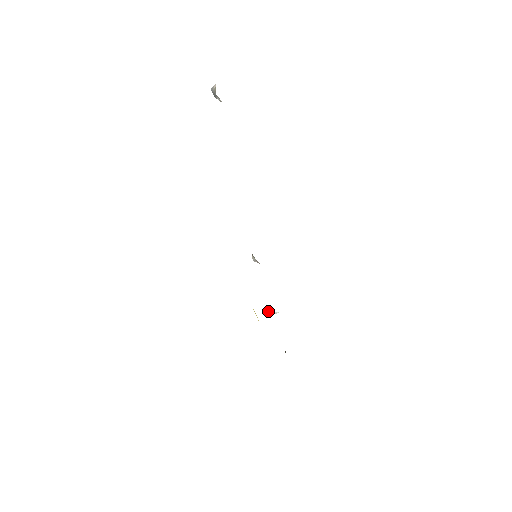
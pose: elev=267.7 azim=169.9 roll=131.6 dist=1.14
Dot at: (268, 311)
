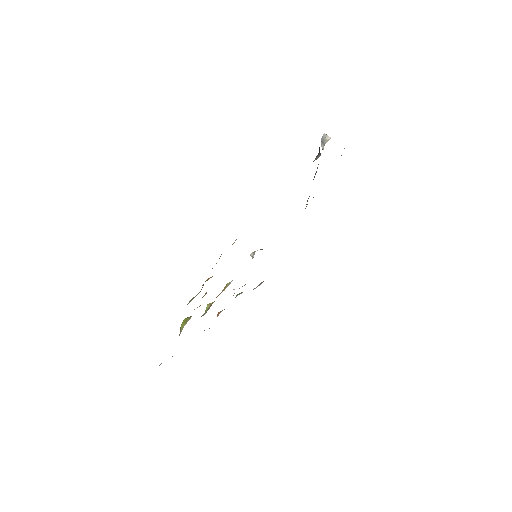
Dot at: occluded
